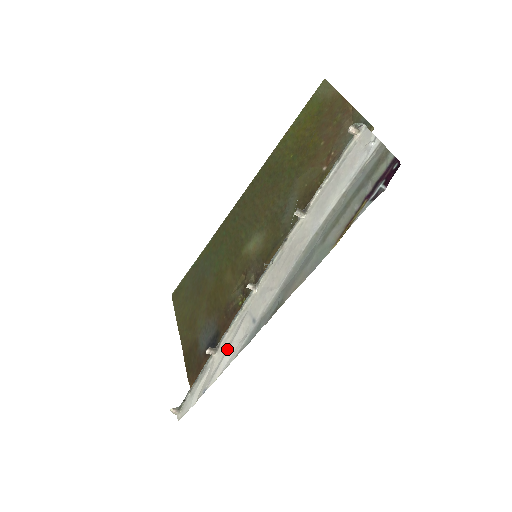
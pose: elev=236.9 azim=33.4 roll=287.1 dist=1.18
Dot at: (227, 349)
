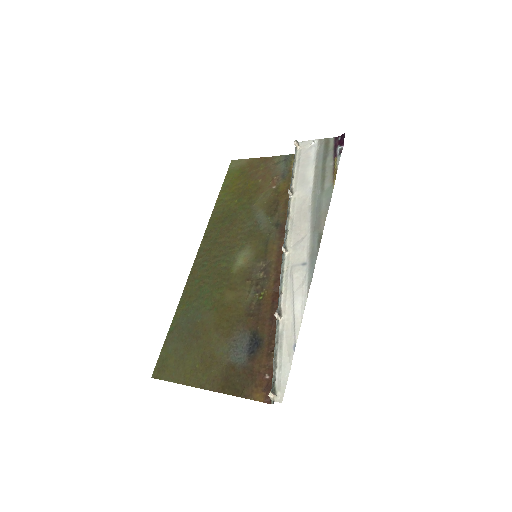
Dot at: (293, 301)
